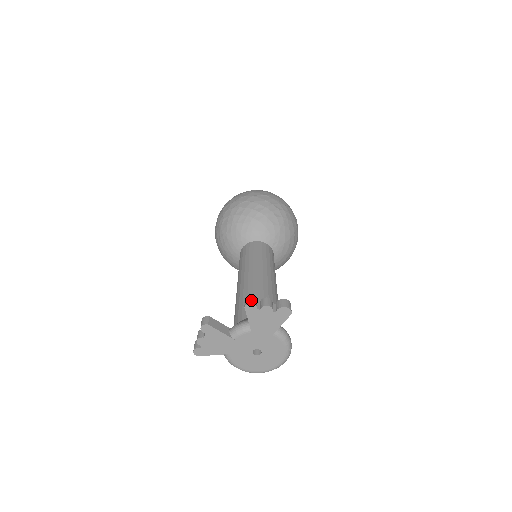
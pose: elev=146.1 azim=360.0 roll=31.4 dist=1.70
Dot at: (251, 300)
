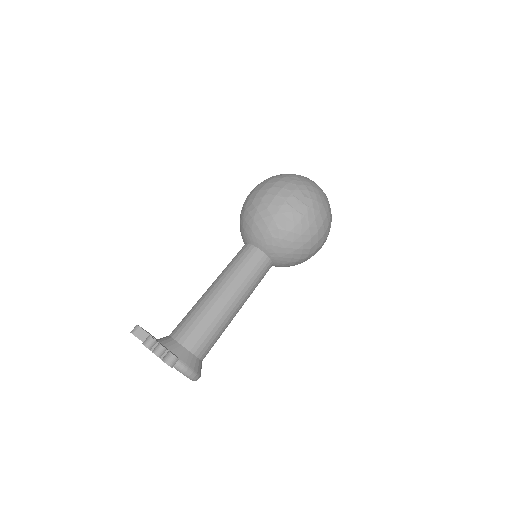
Dot at: (146, 342)
